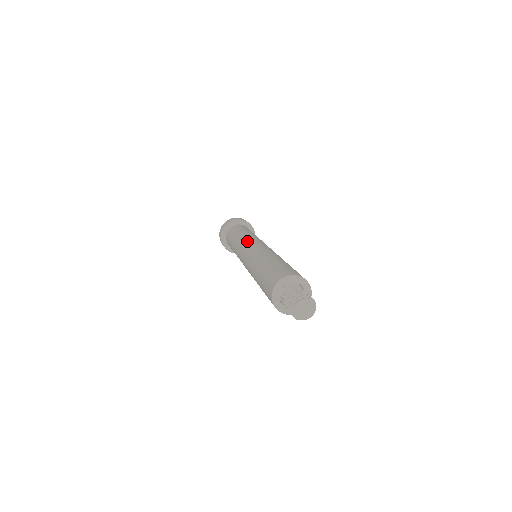
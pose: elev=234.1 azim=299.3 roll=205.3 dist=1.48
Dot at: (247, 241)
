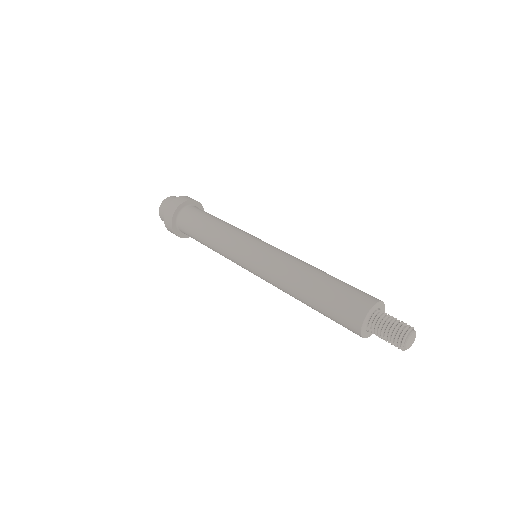
Dot at: (242, 244)
